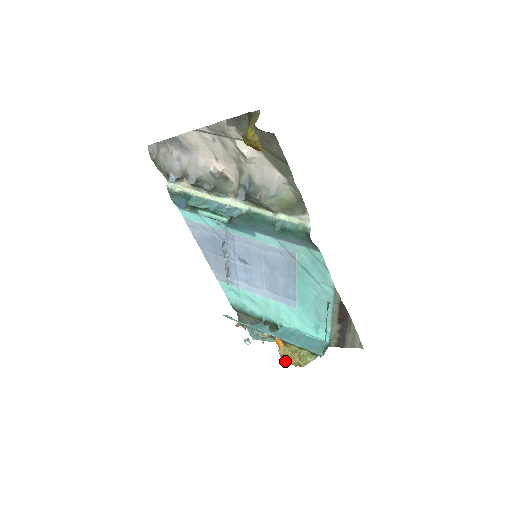
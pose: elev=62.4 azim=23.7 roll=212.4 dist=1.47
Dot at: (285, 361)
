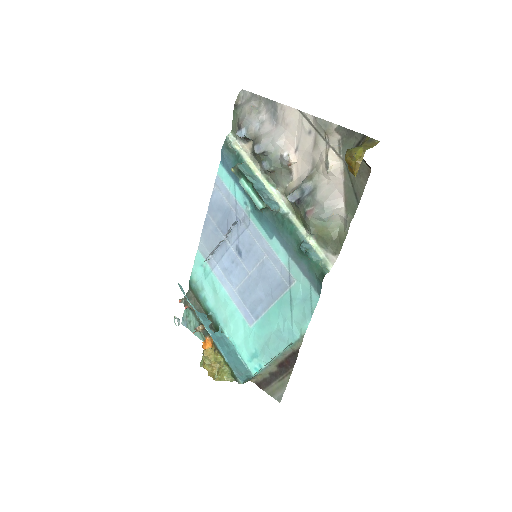
Dot at: (202, 364)
